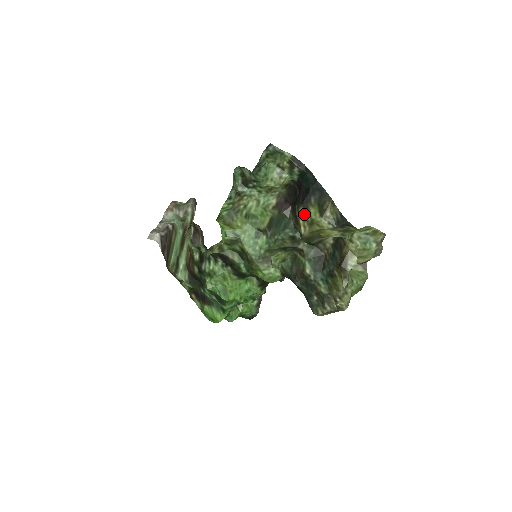
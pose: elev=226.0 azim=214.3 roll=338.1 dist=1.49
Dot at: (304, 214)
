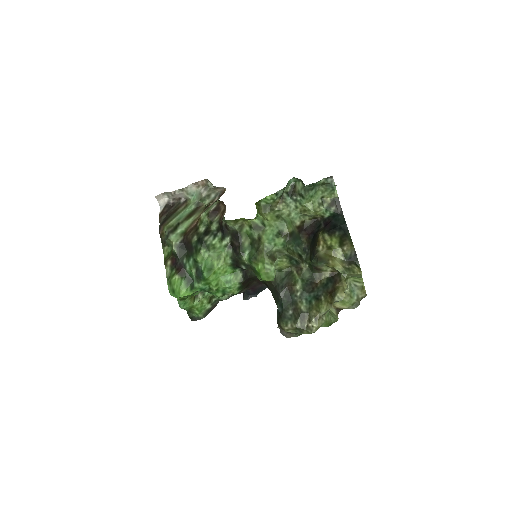
Dot at: (327, 239)
